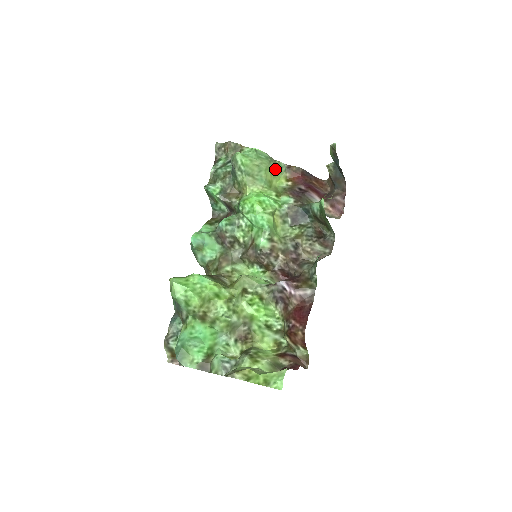
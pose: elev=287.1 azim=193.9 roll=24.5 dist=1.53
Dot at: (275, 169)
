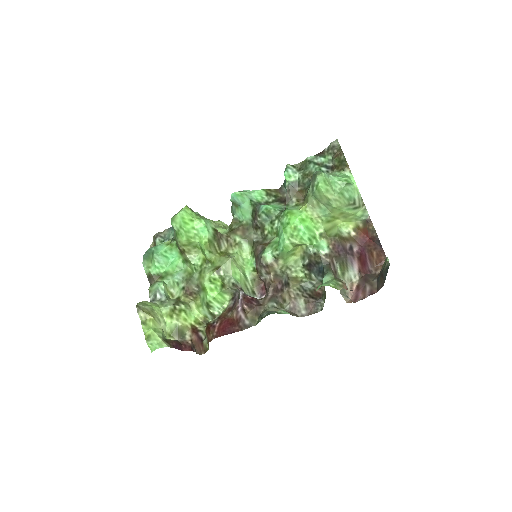
Dot at: (351, 213)
